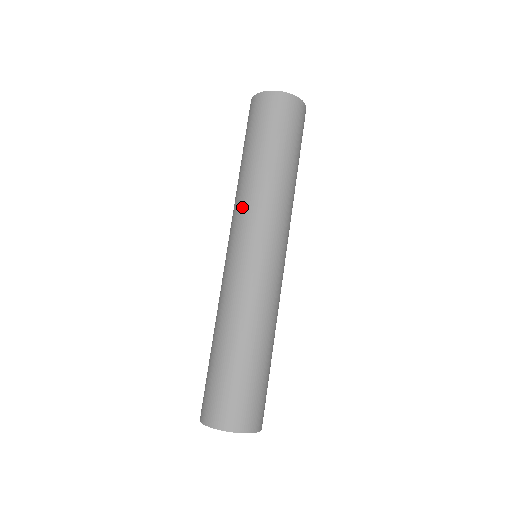
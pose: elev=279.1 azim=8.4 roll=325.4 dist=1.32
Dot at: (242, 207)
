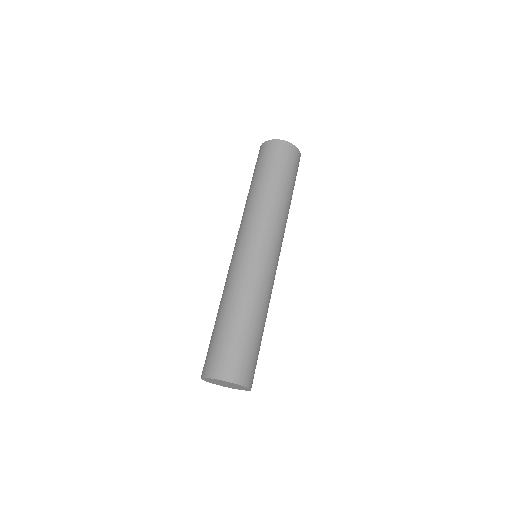
Dot at: (261, 216)
